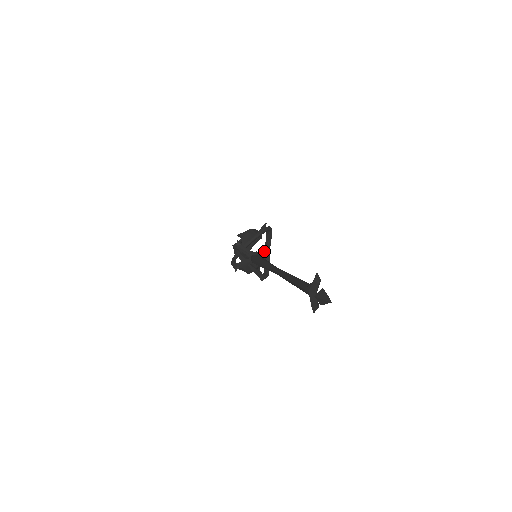
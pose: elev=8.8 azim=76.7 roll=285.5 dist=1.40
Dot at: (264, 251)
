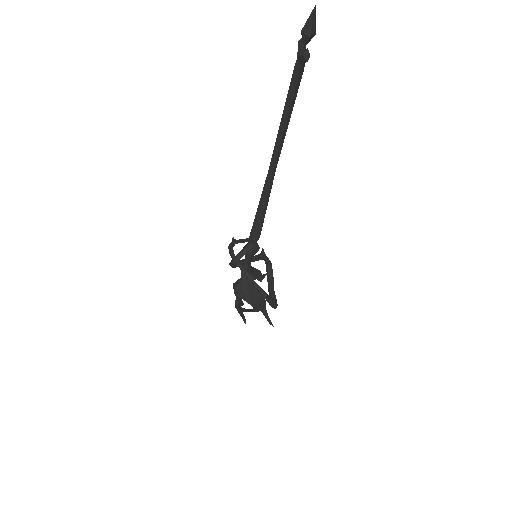
Dot at: (268, 290)
